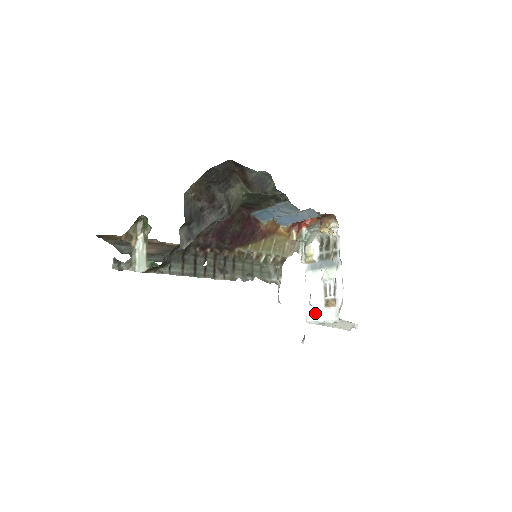
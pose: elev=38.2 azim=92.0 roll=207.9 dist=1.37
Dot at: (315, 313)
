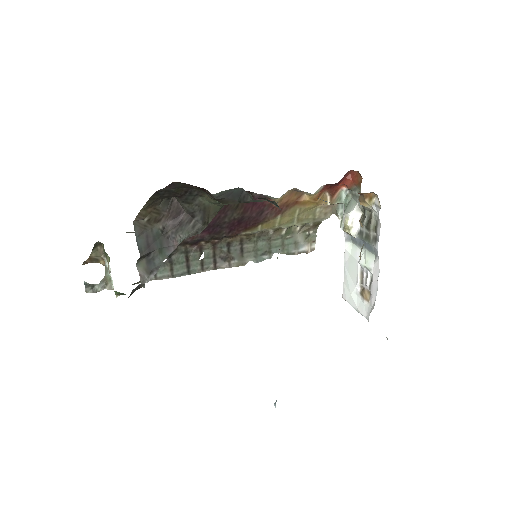
Dot at: (350, 295)
